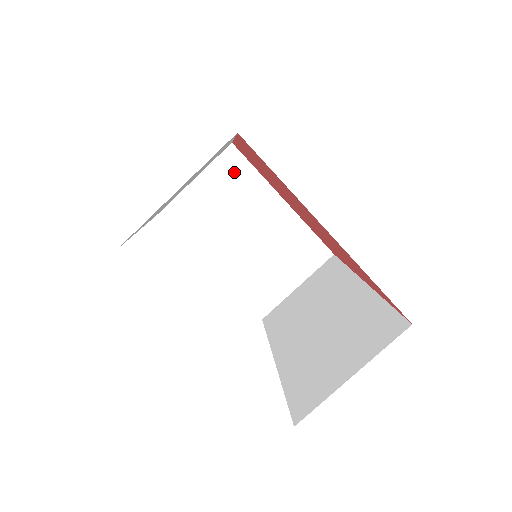
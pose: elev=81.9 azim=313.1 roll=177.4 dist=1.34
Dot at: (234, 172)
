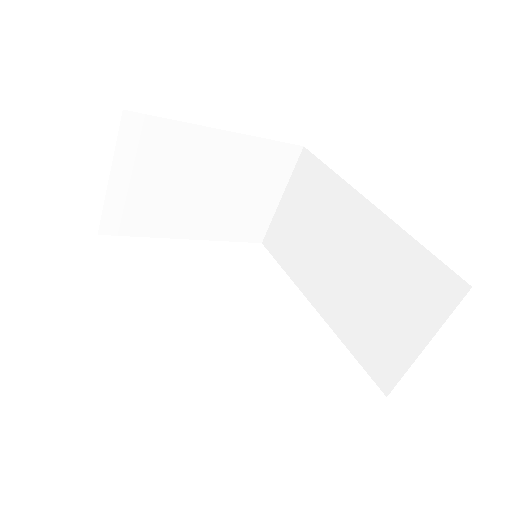
Dot at: (149, 140)
